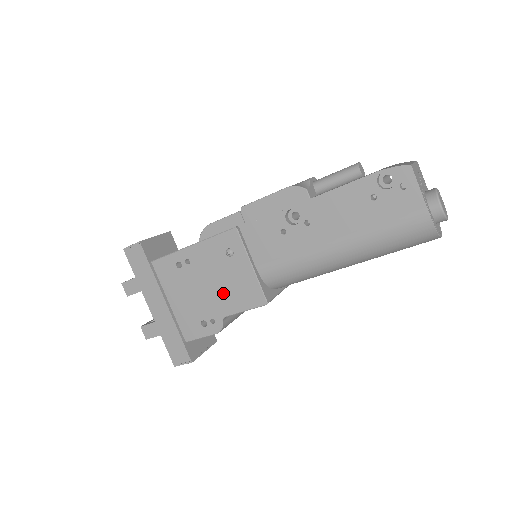
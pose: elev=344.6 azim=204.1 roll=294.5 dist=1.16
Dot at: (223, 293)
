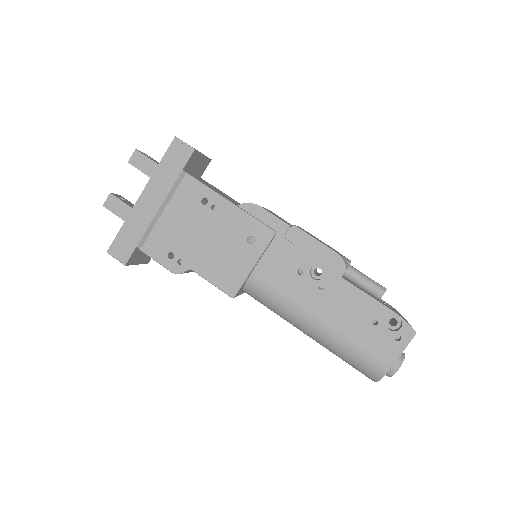
Dot at: (212, 256)
